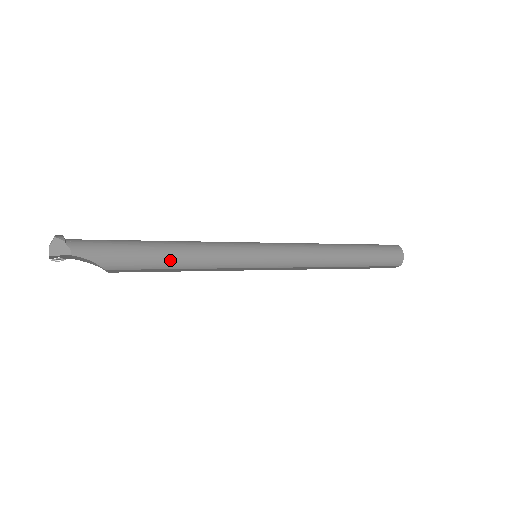
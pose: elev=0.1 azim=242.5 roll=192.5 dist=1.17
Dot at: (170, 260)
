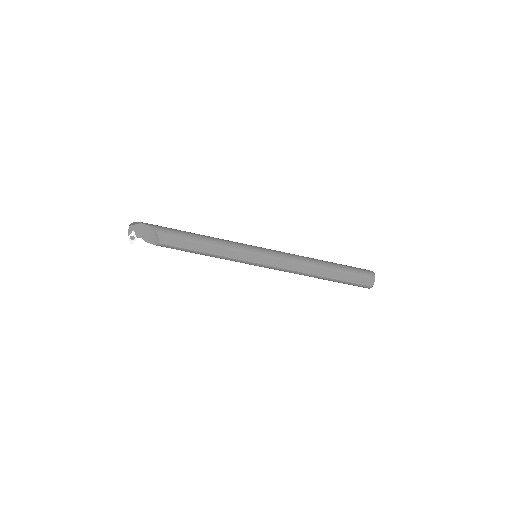
Dot at: (197, 237)
